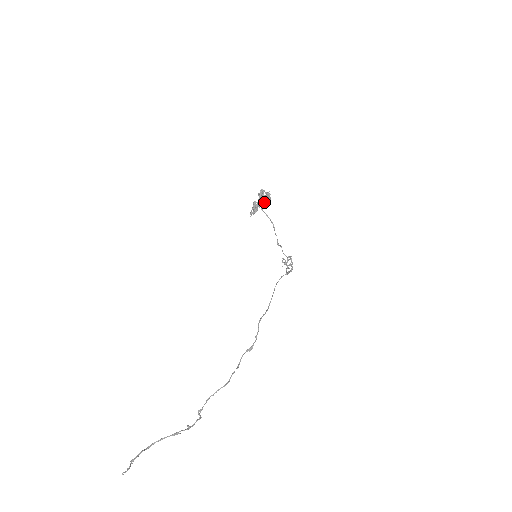
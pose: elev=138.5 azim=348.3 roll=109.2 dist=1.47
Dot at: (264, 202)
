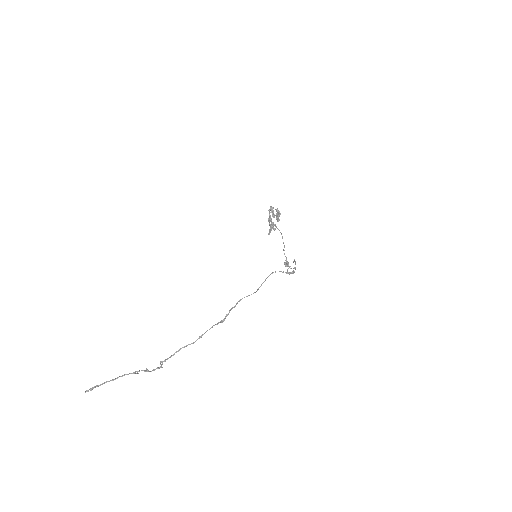
Dot at: occluded
